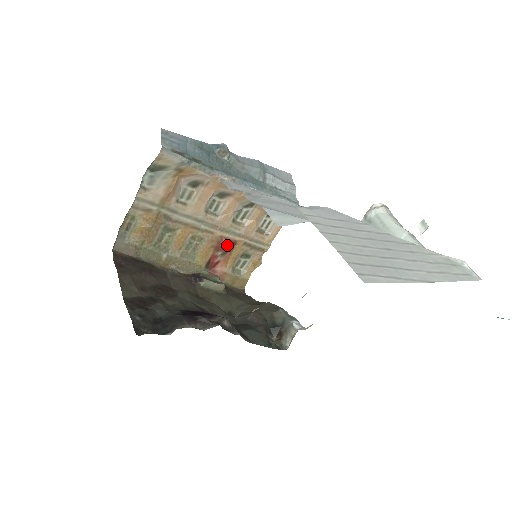
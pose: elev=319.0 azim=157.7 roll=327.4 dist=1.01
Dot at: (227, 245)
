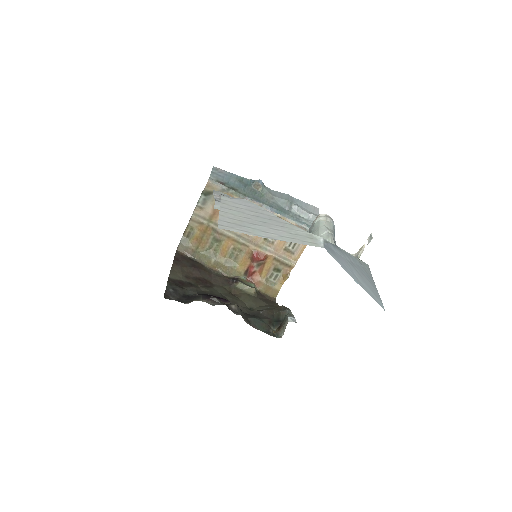
Dot at: (259, 257)
